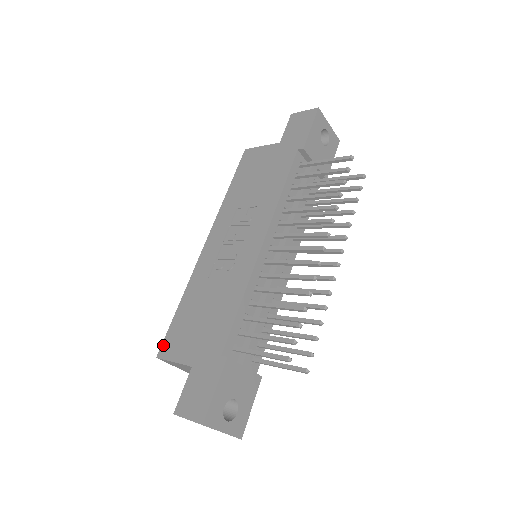
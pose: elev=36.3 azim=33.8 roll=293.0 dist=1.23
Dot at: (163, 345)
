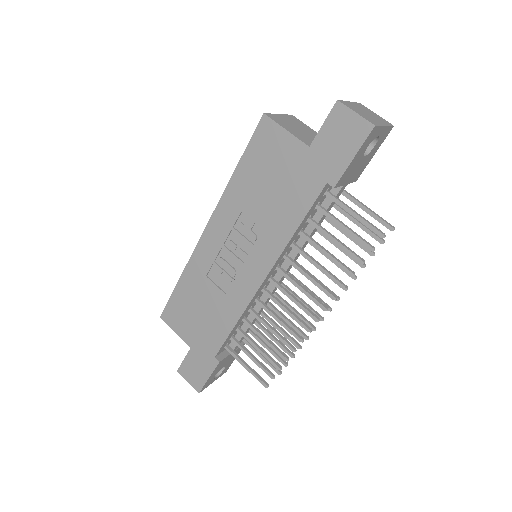
Dot at: (165, 311)
